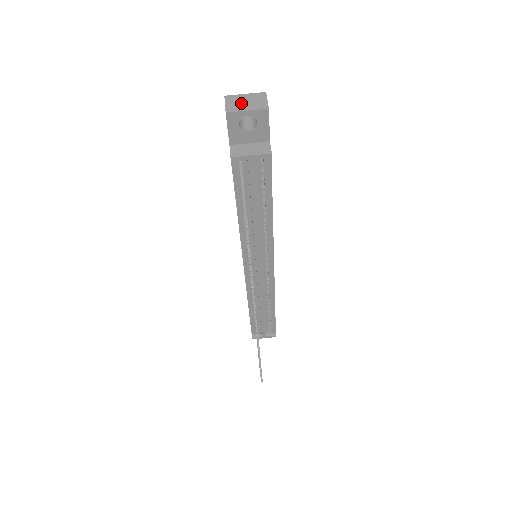
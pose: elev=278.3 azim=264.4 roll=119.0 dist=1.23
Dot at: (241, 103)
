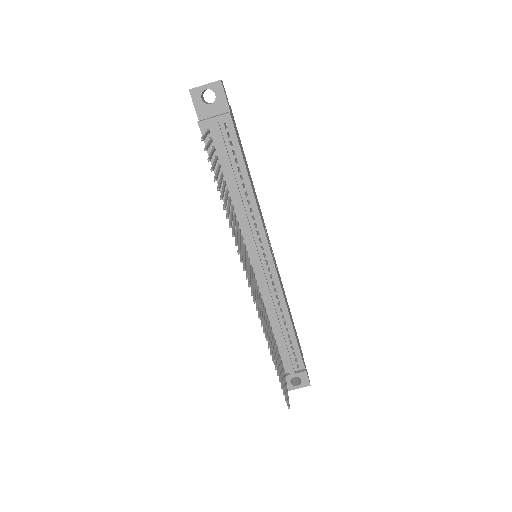
Dot at: occluded
